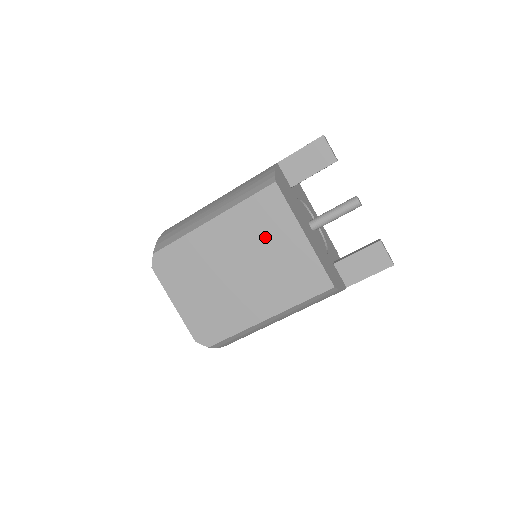
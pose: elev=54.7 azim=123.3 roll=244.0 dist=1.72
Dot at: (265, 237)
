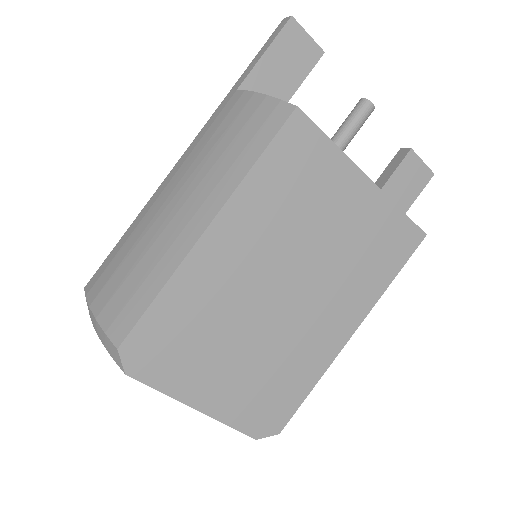
Dot at: (310, 211)
